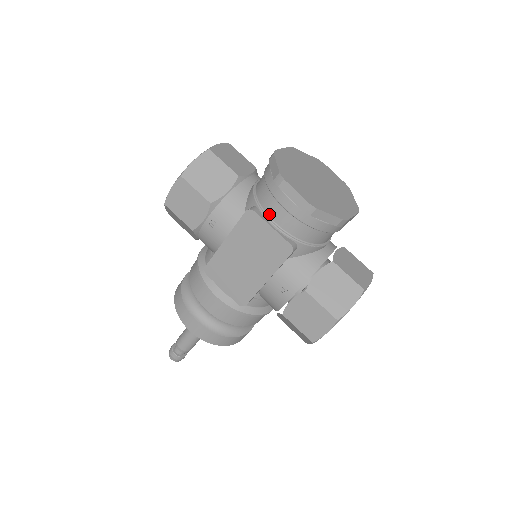
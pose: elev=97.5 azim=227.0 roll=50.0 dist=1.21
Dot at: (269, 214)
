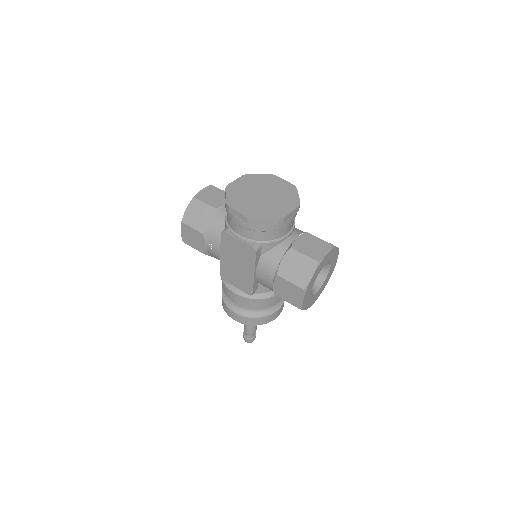
Dot at: (234, 231)
